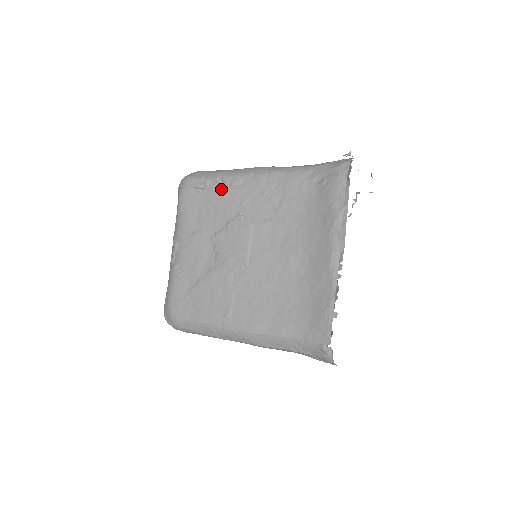
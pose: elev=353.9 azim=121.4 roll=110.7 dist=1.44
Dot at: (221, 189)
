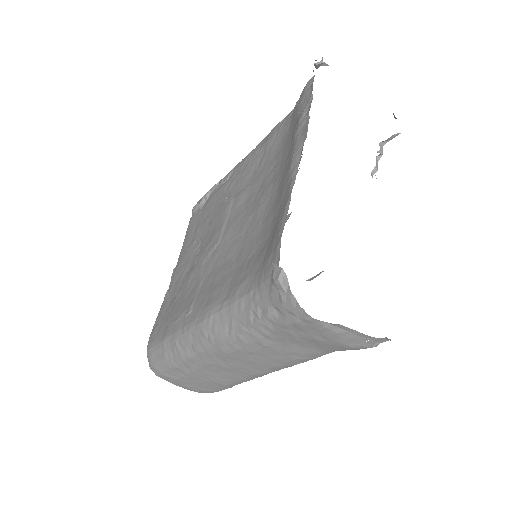
Dot at: (216, 191)
